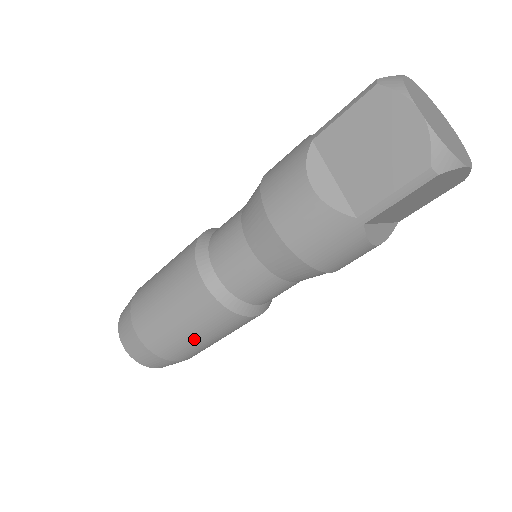
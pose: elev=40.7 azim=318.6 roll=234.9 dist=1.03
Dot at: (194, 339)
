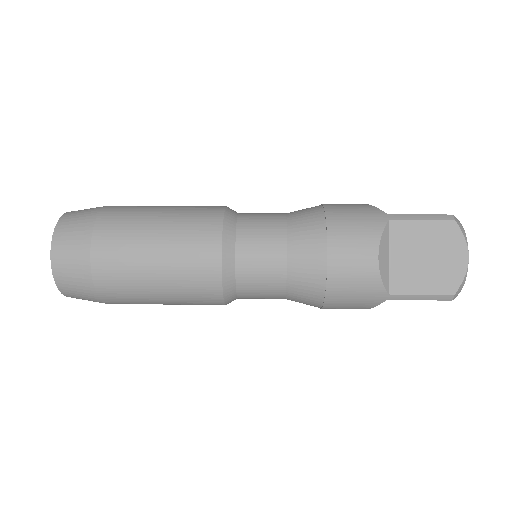
Dot at: occluded
